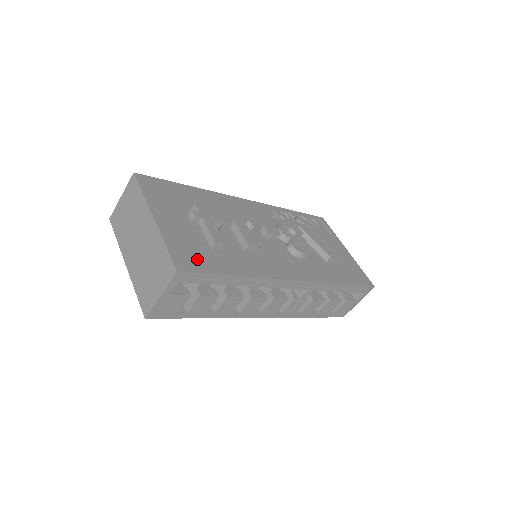
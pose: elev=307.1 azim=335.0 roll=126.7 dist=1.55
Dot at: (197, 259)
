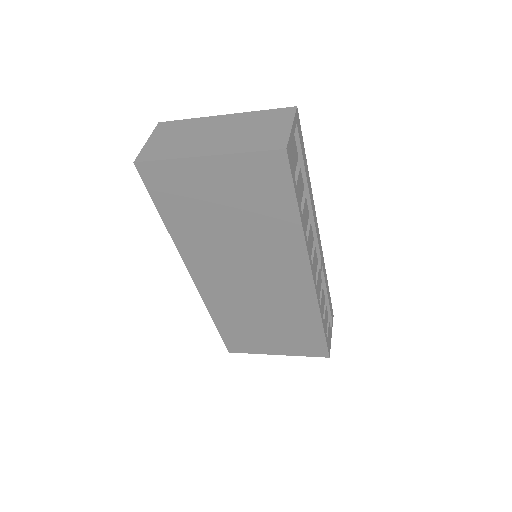
Dot at: occluded
